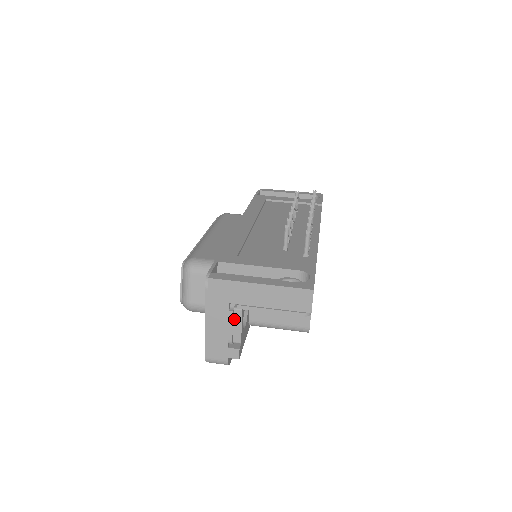
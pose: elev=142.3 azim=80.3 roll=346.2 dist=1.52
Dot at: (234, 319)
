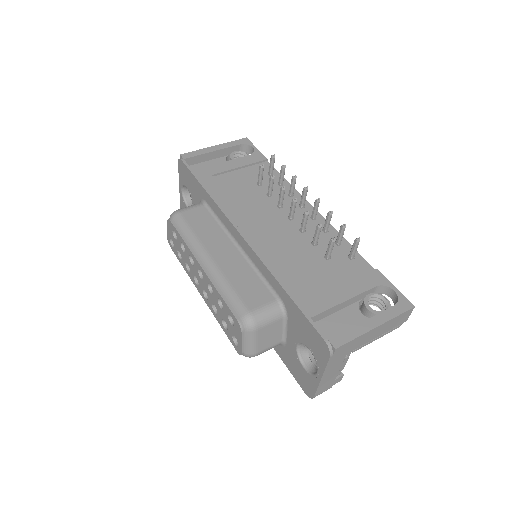
Dot at: occluded
